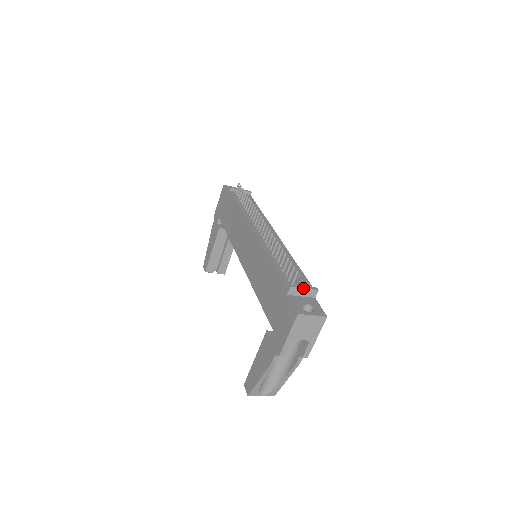
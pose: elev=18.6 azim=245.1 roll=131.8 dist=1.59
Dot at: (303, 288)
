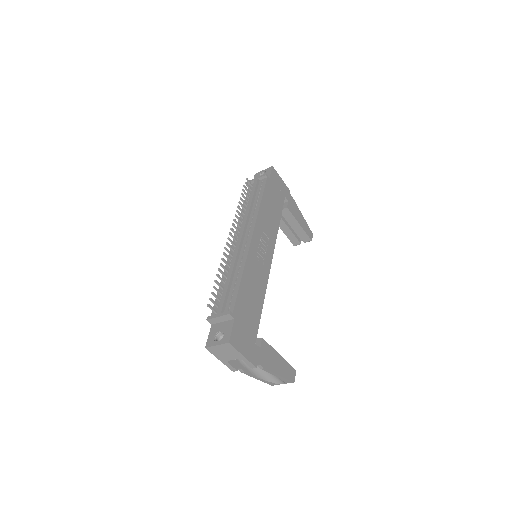
Dot at: (216, 317)
